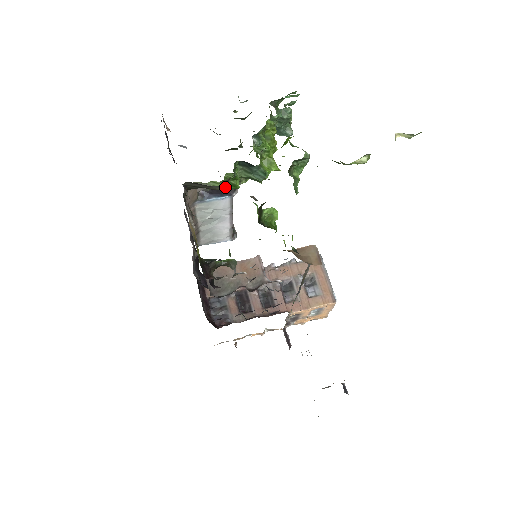
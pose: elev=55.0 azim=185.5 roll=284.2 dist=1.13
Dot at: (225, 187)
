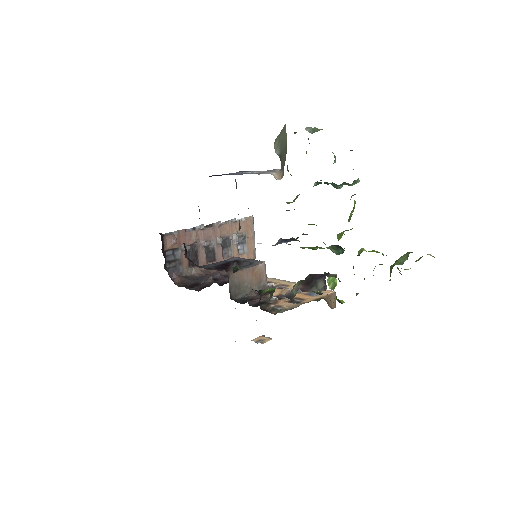
Dot at: occluded
